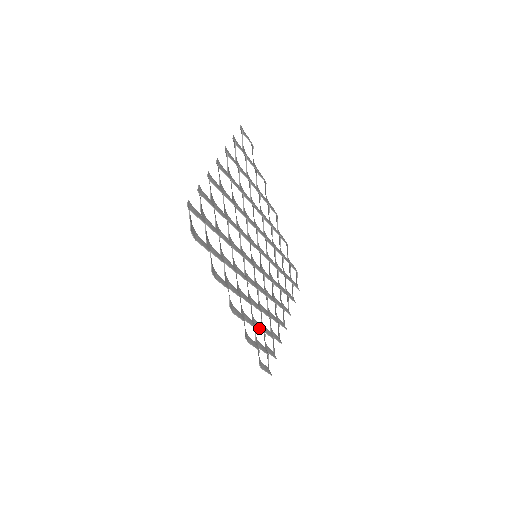
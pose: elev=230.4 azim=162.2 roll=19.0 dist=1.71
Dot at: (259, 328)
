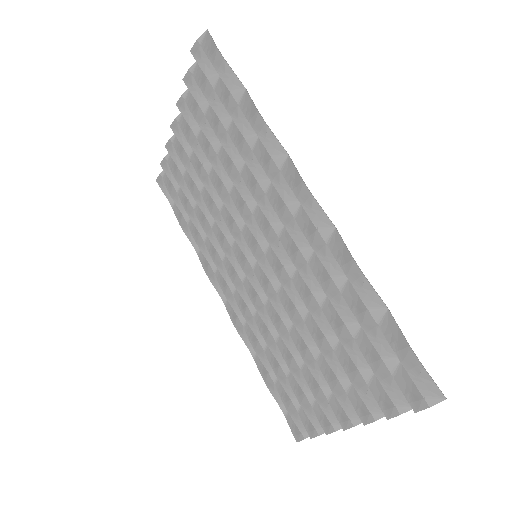
Dot at: (347, 307)
